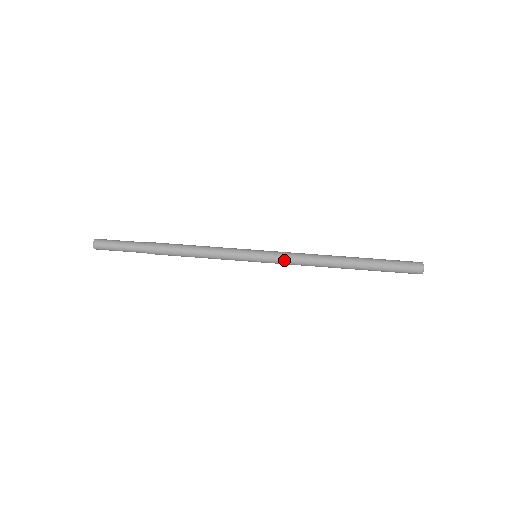
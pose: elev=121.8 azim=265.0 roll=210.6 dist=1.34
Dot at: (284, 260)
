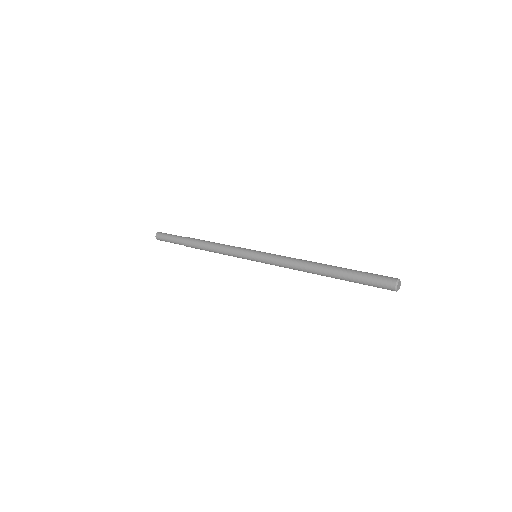
Dot at: (276, 255)
